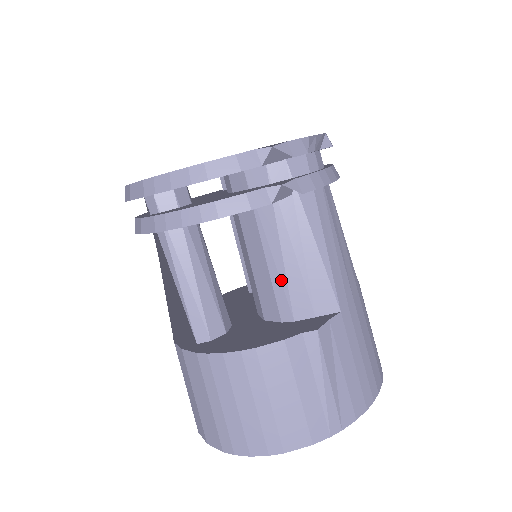
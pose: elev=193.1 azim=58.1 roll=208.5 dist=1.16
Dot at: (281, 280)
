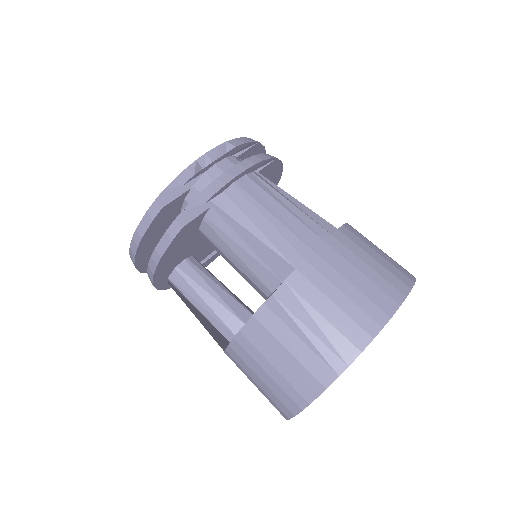
Dot at: (246, 269)
